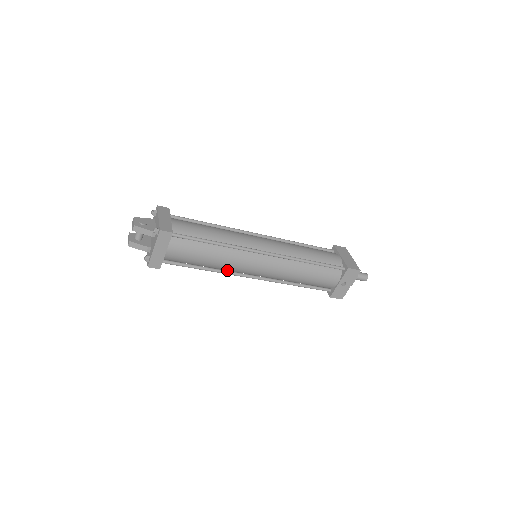
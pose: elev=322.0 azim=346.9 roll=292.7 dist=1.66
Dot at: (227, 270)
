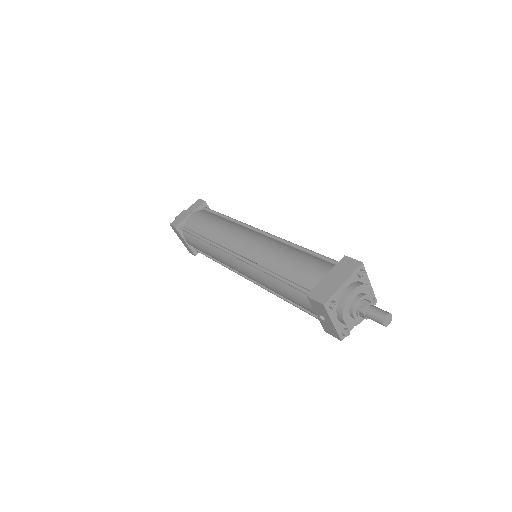
Dot at: occluded
